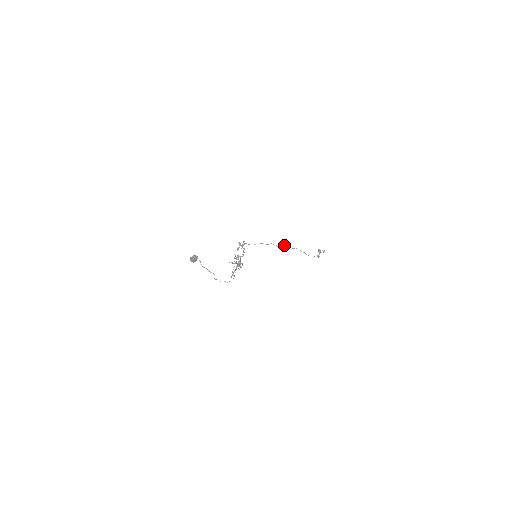
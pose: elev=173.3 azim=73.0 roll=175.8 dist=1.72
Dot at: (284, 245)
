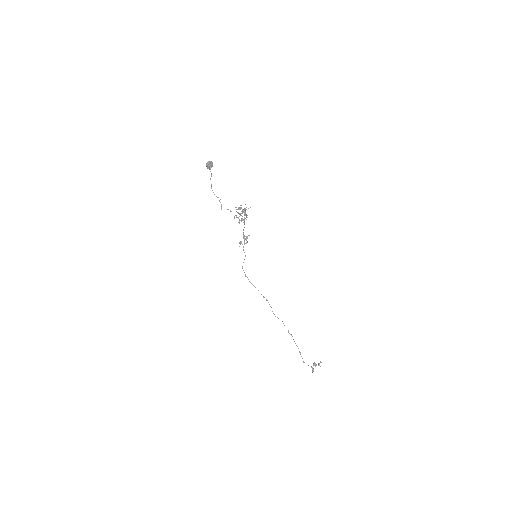
Dot at: occluded
